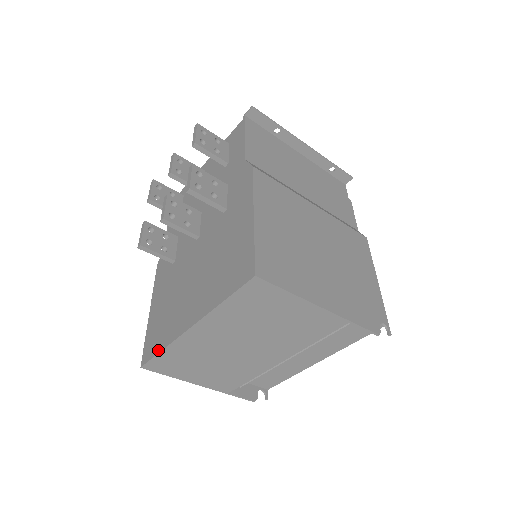
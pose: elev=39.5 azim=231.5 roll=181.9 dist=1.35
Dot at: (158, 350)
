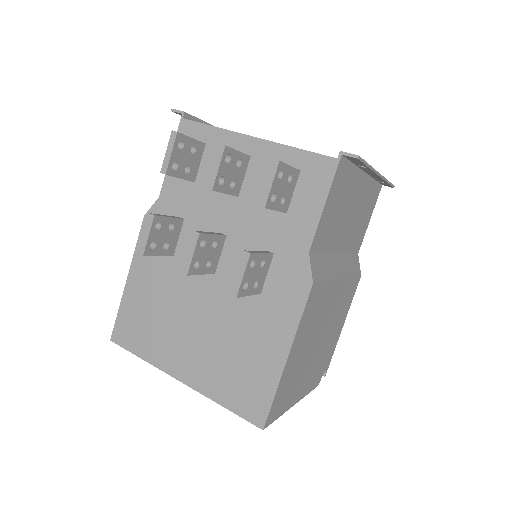
Dot at: (136, 352)
